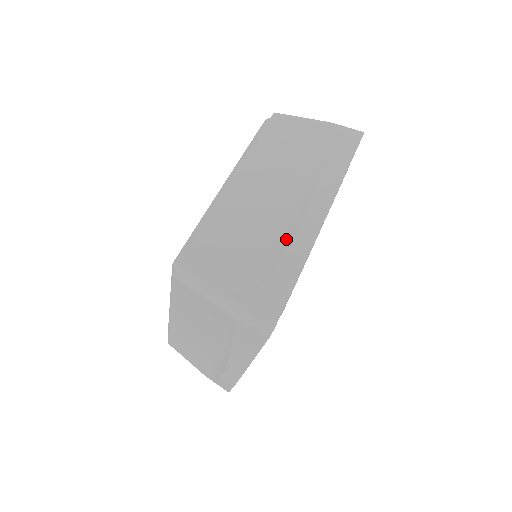
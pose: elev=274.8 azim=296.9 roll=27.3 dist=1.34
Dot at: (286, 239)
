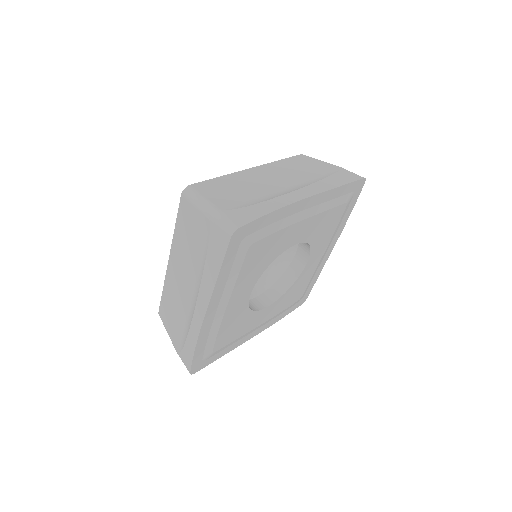
Dot at: (273, 196)
